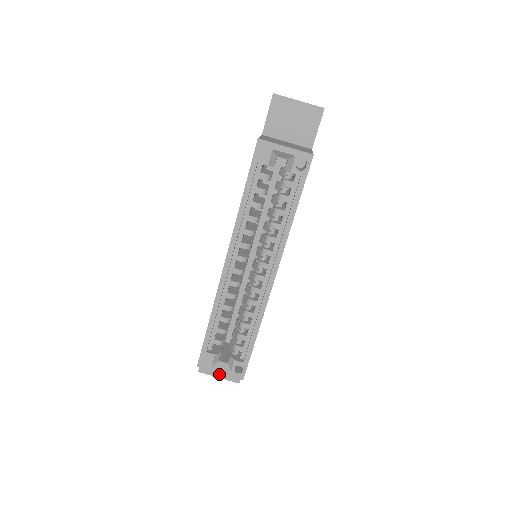
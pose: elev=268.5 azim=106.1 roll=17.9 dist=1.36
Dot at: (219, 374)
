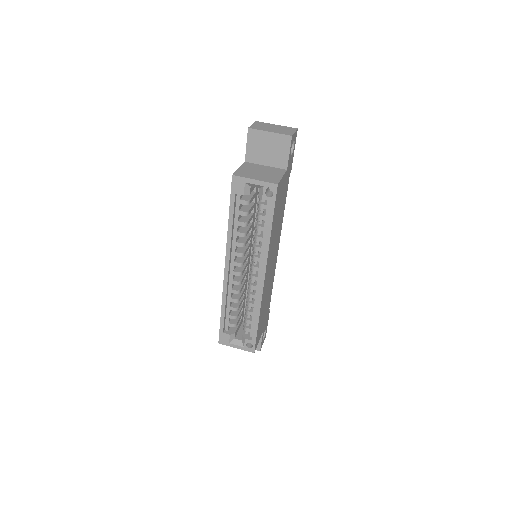
Dot at: occluded
